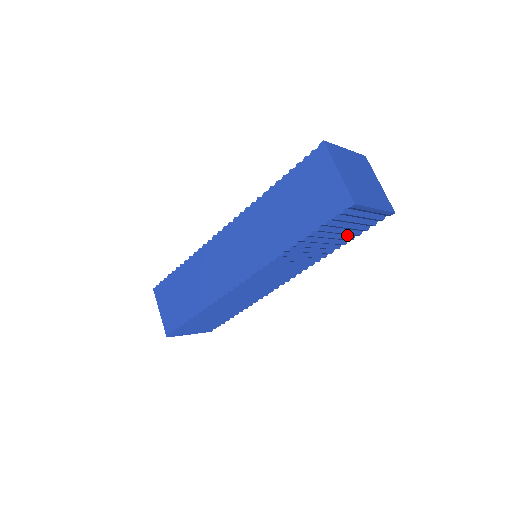
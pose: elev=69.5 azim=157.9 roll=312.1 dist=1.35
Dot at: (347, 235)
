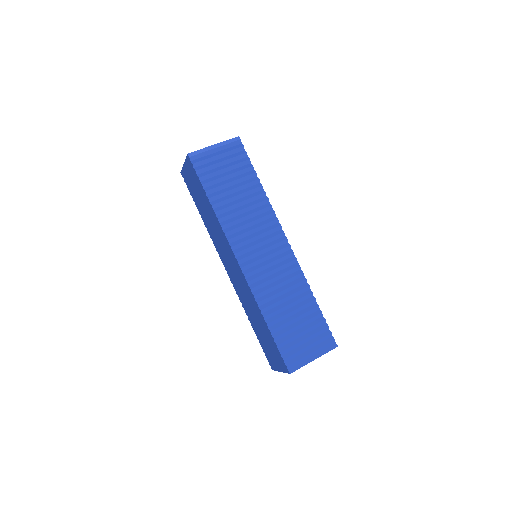
Dot at: (244, 174)
